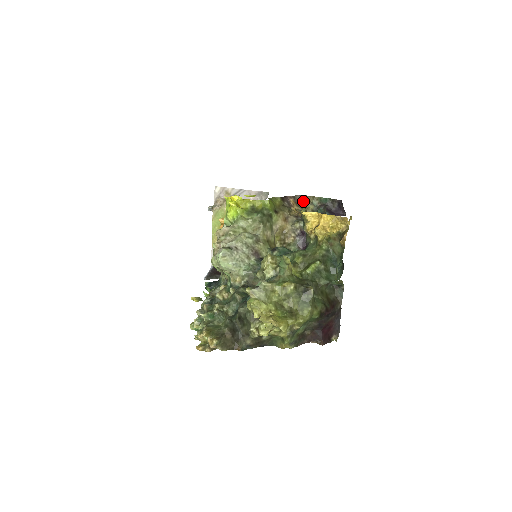
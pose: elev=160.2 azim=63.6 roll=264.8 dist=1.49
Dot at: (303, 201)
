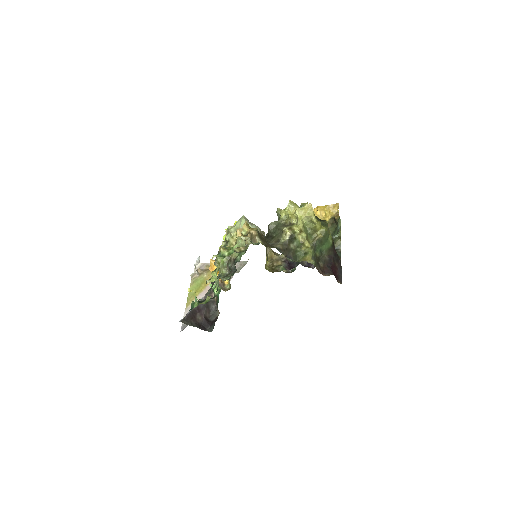
Dot at: occluded
